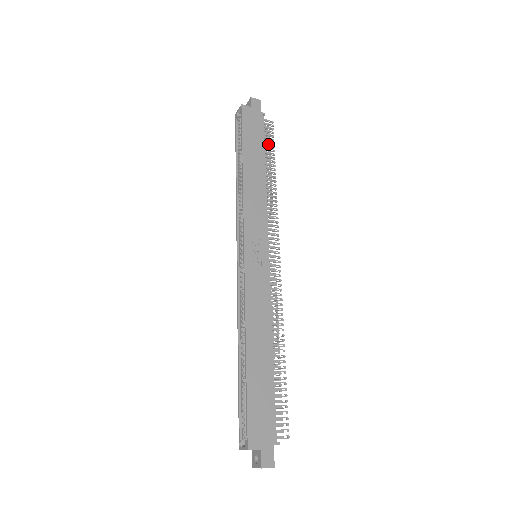
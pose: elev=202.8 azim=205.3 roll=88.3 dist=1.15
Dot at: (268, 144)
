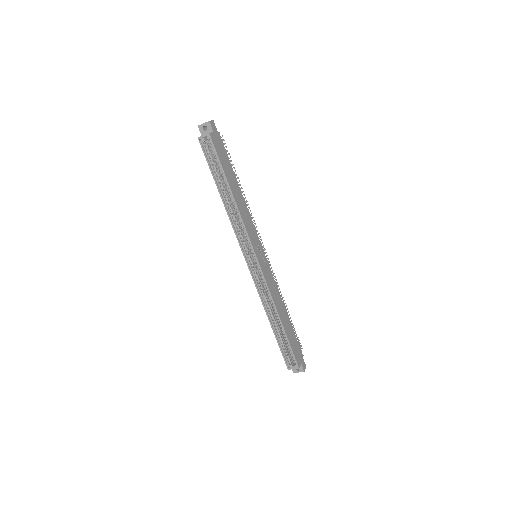
Dot at: occluded
